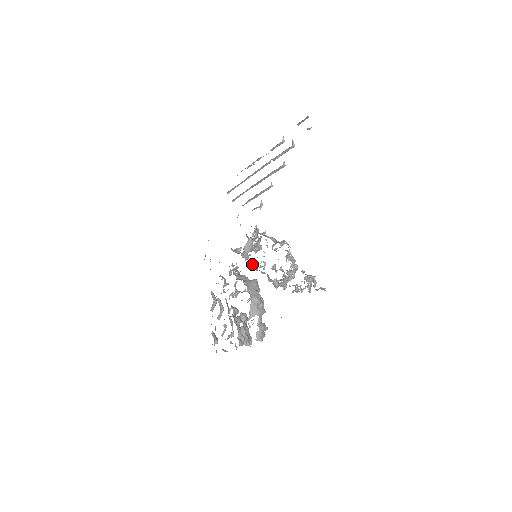
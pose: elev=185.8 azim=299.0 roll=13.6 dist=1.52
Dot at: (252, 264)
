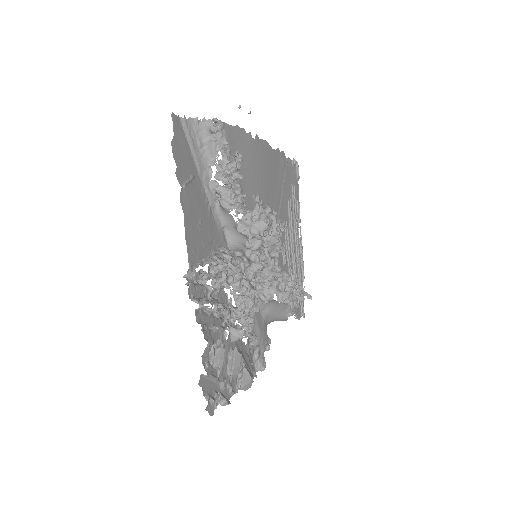
Dot at: (250, 262)
